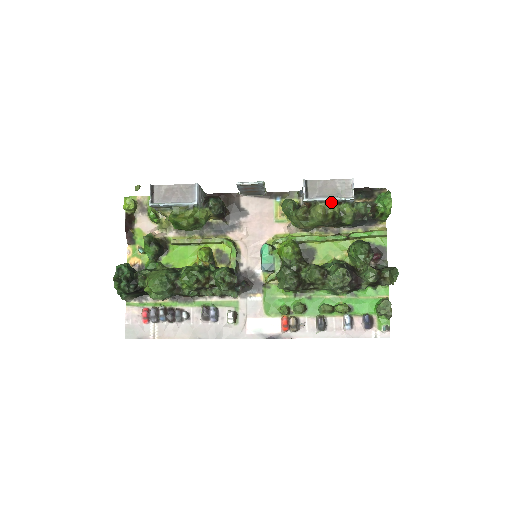
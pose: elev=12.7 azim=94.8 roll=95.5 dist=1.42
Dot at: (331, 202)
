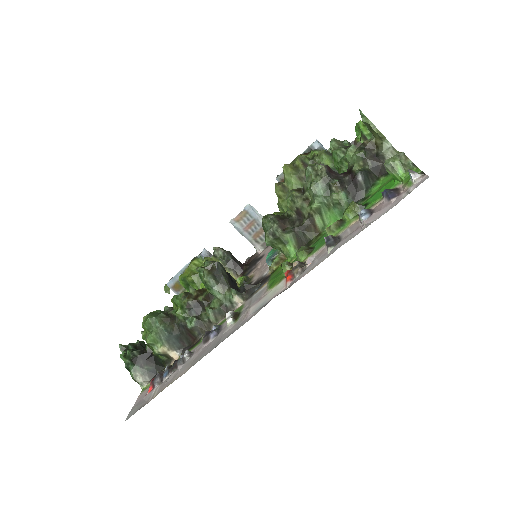
Dot at: (296, 158)
